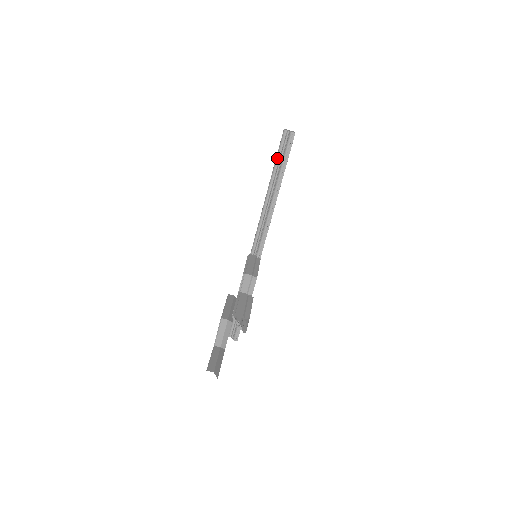
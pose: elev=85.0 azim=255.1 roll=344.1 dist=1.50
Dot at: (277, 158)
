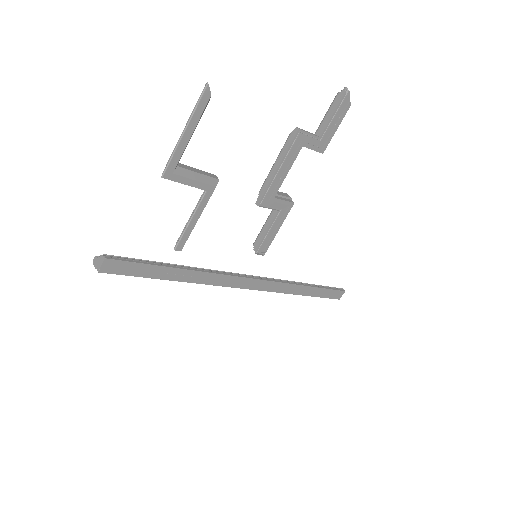
Dot at: occluded
